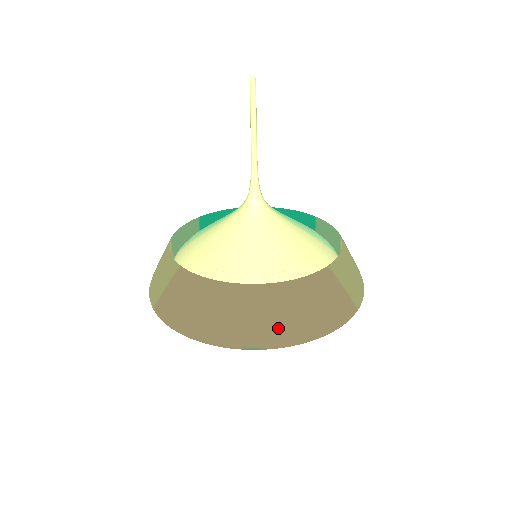
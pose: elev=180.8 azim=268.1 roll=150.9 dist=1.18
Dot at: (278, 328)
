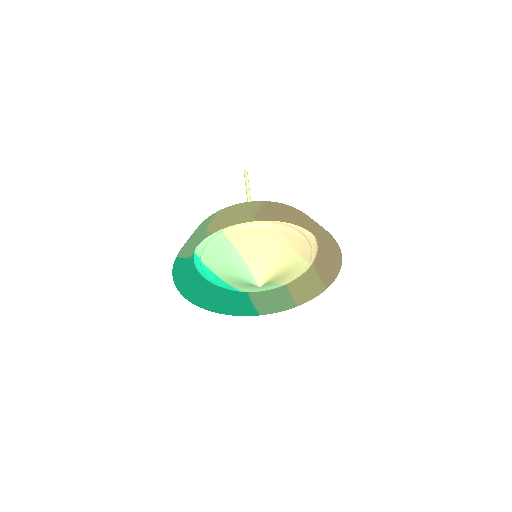
Dot at: occluded
